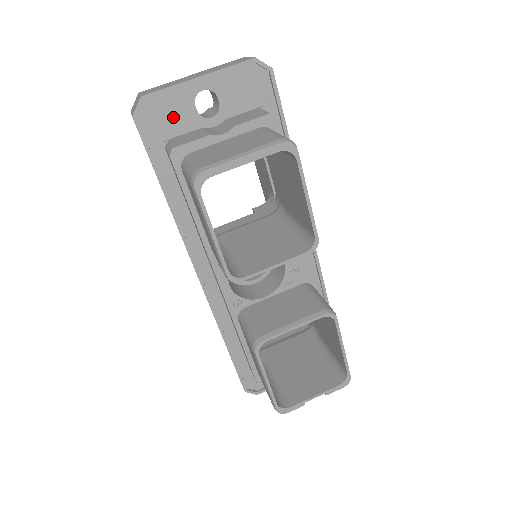
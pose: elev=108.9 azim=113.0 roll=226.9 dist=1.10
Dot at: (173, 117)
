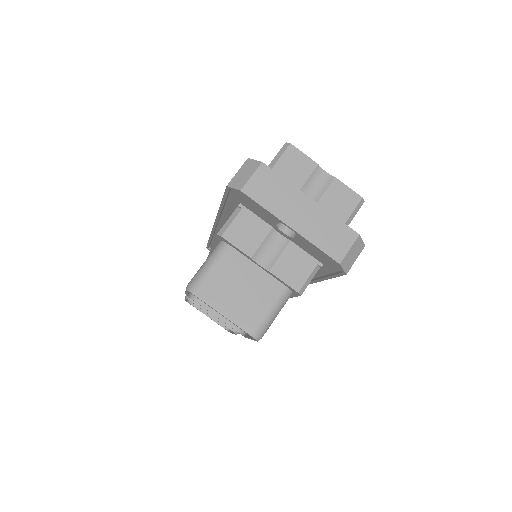
Dot at: (257, 209)
